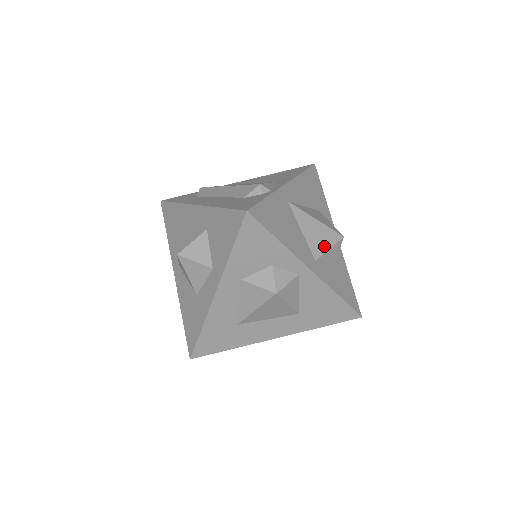
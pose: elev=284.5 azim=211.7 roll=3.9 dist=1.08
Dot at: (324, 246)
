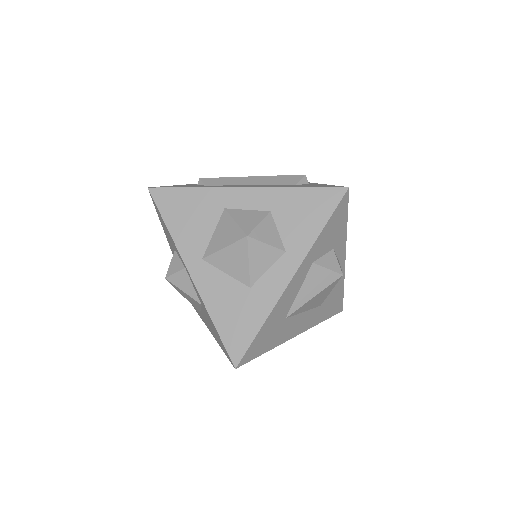
Dot at: occluded
